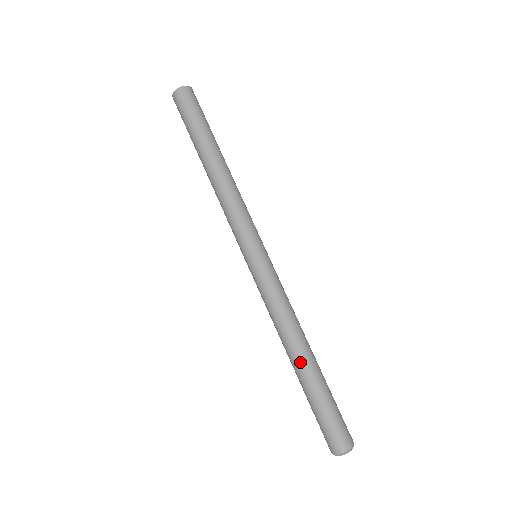
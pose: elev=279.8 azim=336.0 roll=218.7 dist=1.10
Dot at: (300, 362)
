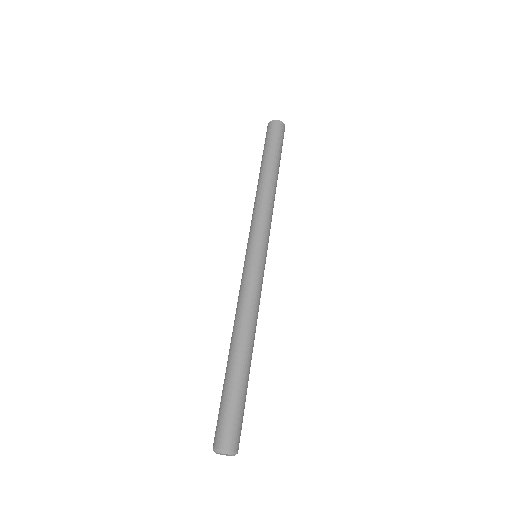
Dot at: (247, 352)
